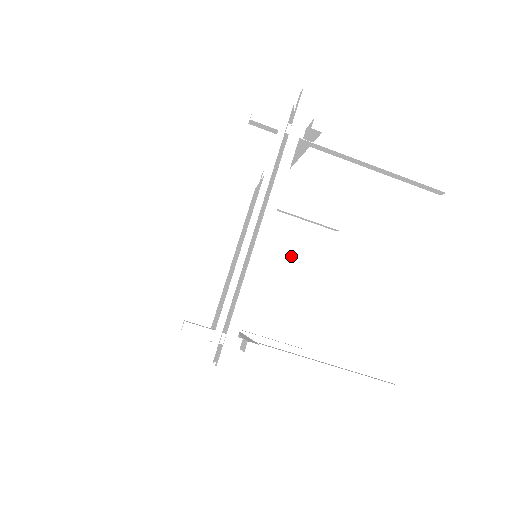
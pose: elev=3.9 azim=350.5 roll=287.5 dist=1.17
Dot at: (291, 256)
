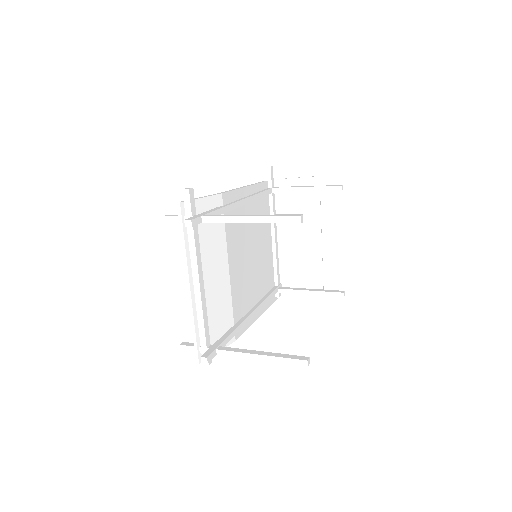
Dot at: (314, 221)
